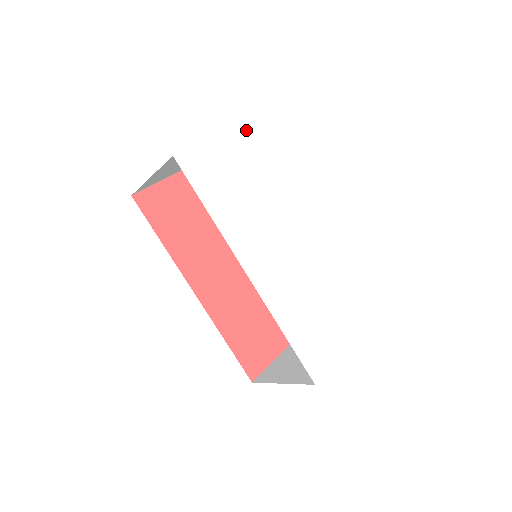
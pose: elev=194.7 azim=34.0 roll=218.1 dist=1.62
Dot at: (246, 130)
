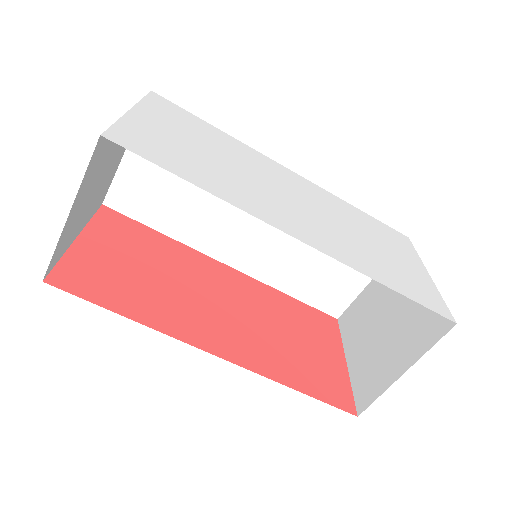
Dot at: (152, 104)
